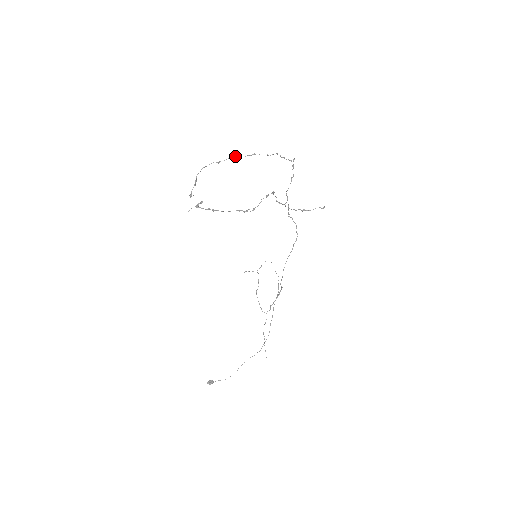
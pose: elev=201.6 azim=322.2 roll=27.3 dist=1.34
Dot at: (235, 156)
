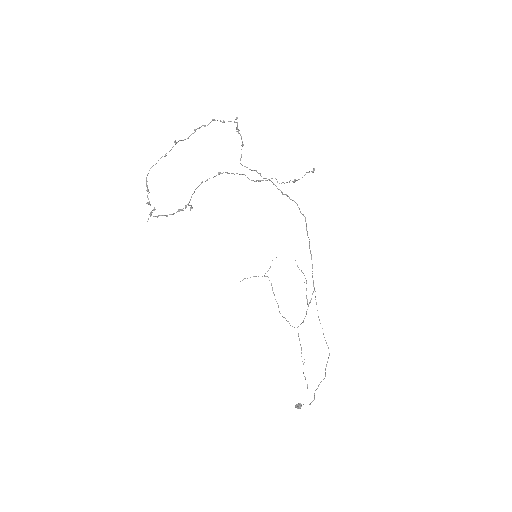
Dot at: (178, 141)
